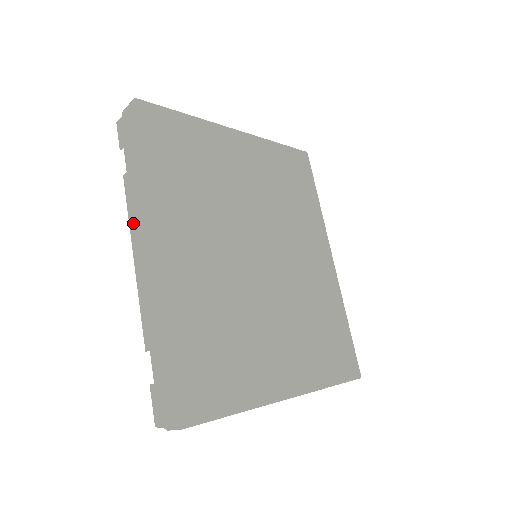
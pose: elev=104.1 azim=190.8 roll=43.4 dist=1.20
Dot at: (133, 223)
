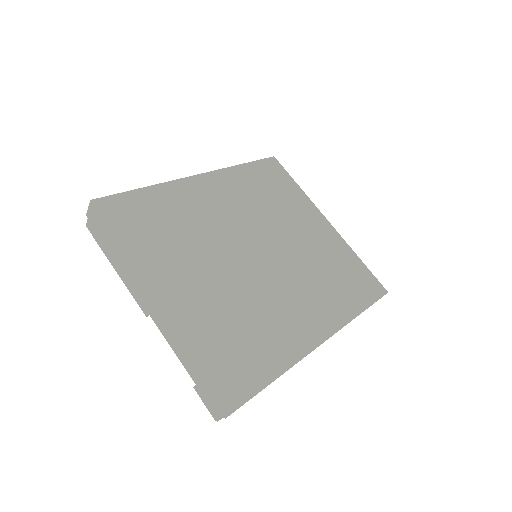
Dot at: occluded
